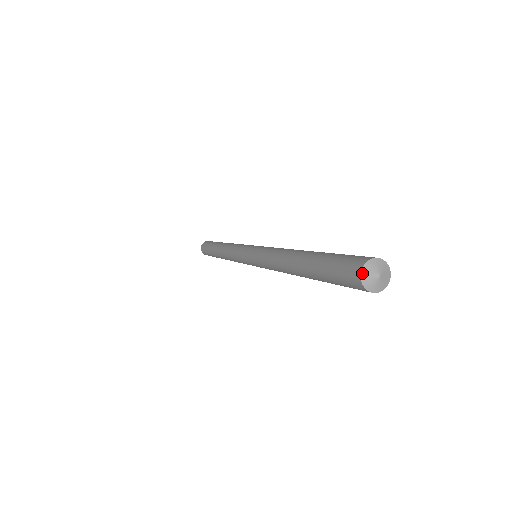
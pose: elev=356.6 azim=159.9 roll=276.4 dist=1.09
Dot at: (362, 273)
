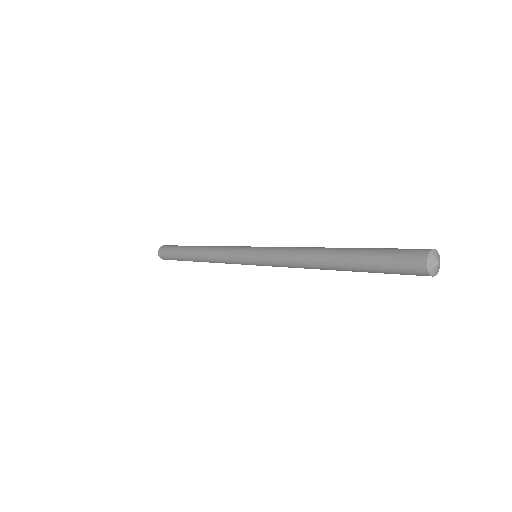
Dot at: (428, 260)
